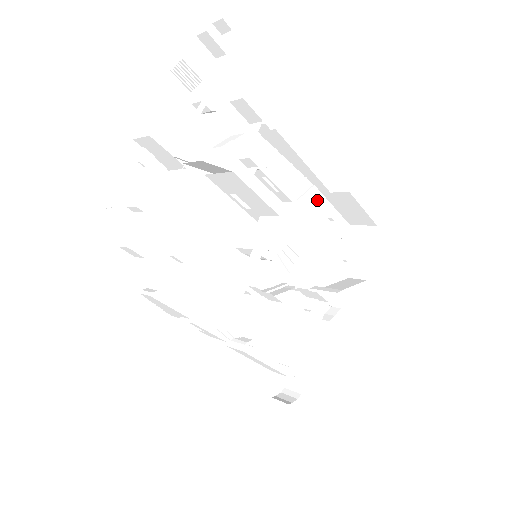
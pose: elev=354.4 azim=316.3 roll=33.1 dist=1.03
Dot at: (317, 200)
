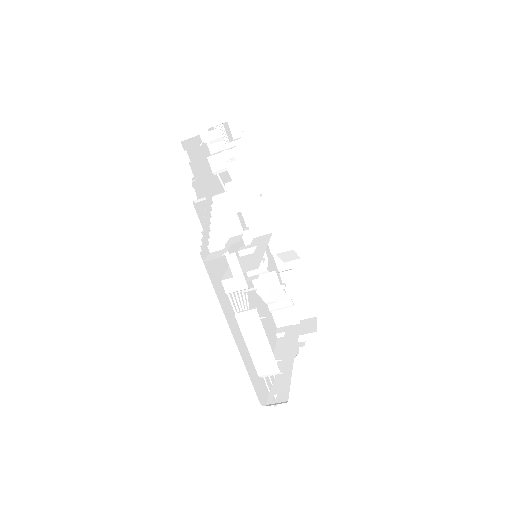
Dot at: (275, 267)
